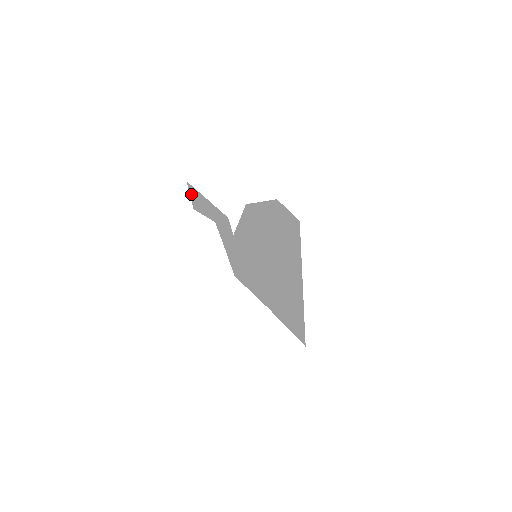
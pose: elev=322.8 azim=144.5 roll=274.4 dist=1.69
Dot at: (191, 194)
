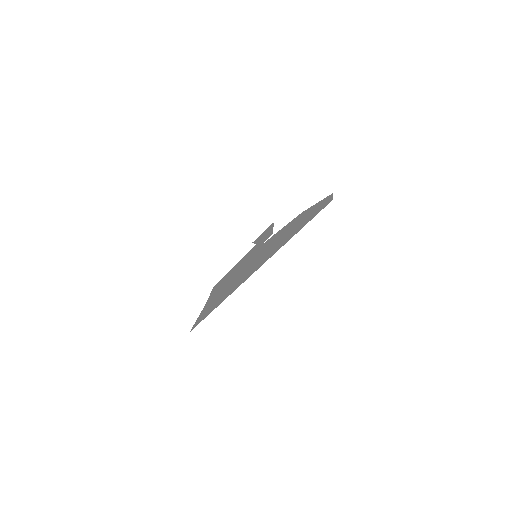
Dot at: (265, 230)
